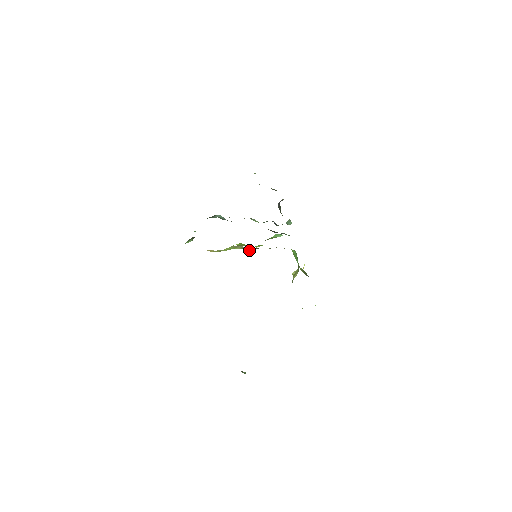
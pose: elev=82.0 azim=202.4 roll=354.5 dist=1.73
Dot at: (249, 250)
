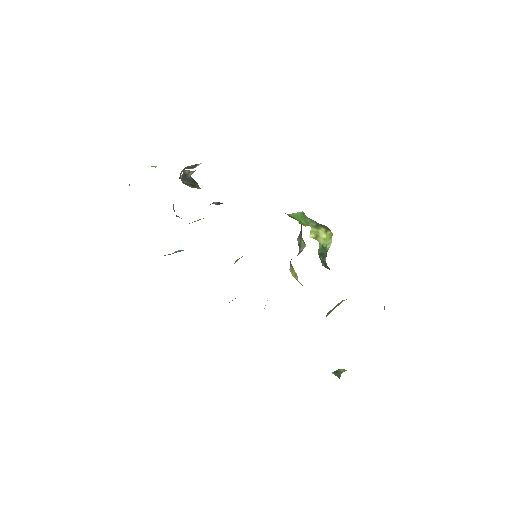
Dot at: occluded
